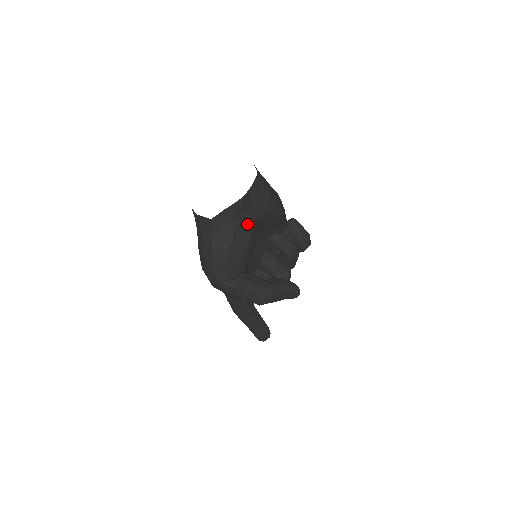
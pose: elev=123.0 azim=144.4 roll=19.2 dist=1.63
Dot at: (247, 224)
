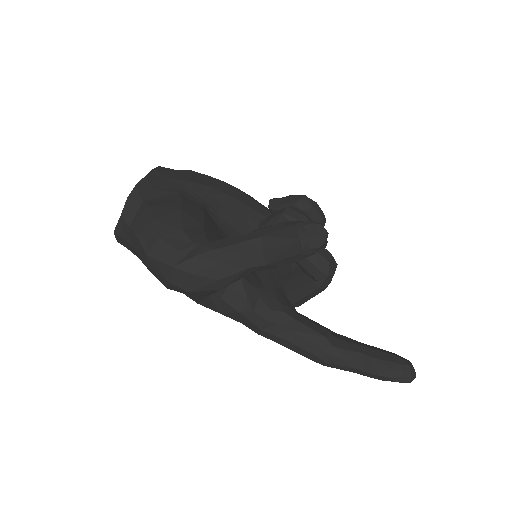
Dot at: (169, 197)
